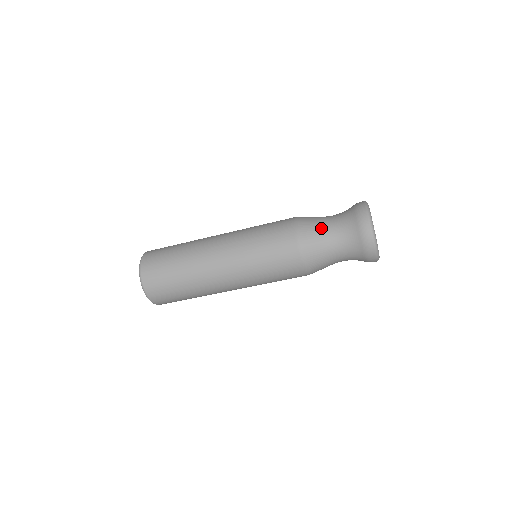
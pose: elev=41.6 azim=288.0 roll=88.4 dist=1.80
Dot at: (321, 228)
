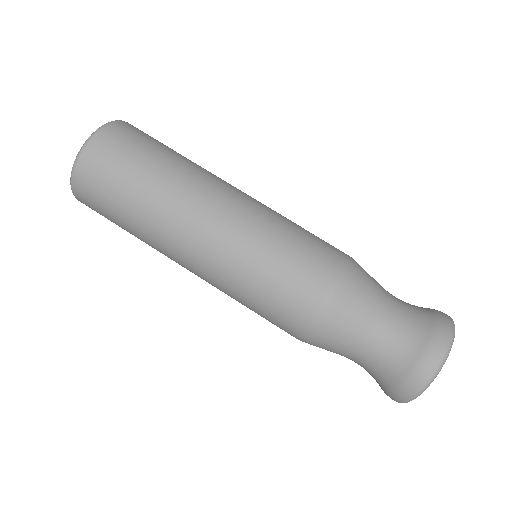
Dot at: occluded
